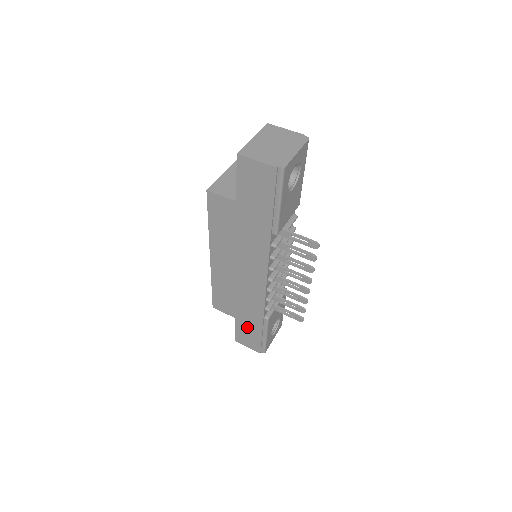
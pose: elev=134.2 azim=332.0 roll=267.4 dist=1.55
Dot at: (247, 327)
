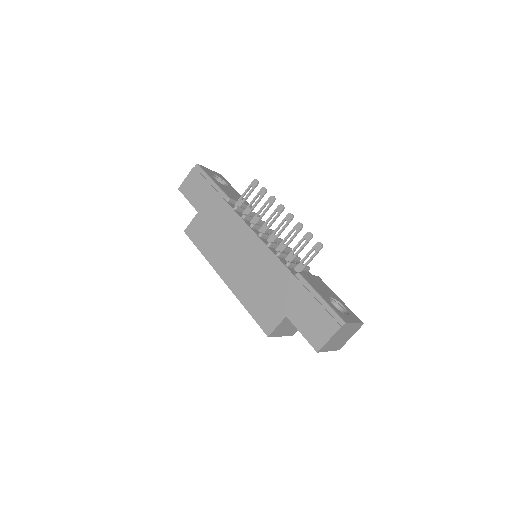
Dot at: (300, 310)
